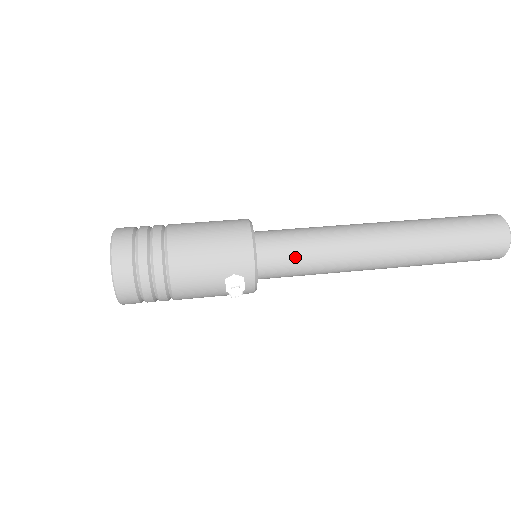
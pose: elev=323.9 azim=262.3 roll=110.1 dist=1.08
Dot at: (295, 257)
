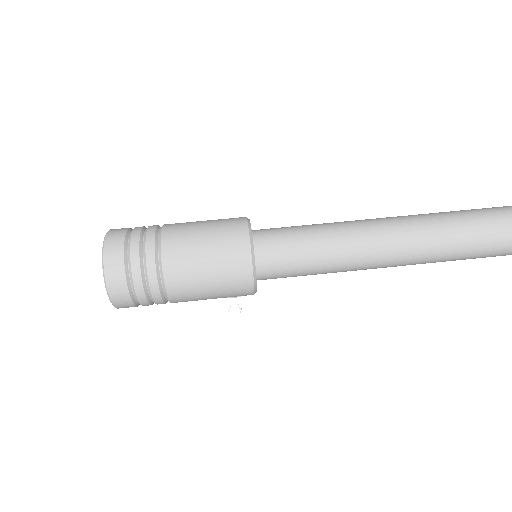
Dot at: (295, 276)
